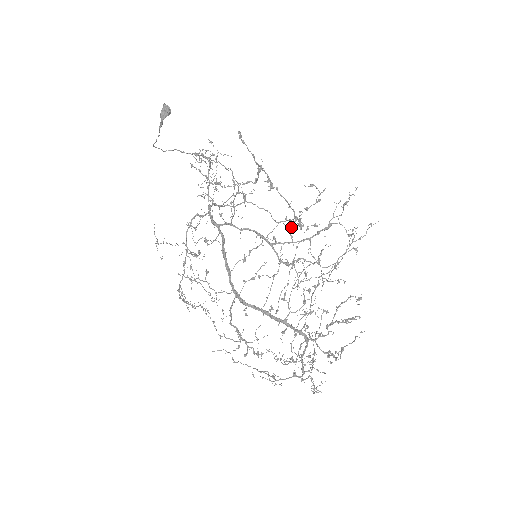
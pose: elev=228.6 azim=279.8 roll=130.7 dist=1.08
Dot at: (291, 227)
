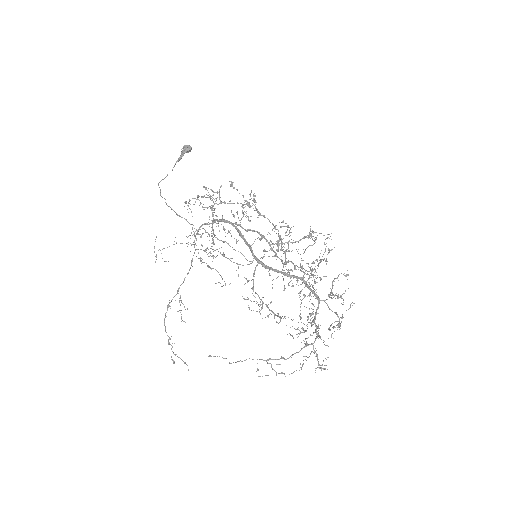
Dot at: (278, 241)
